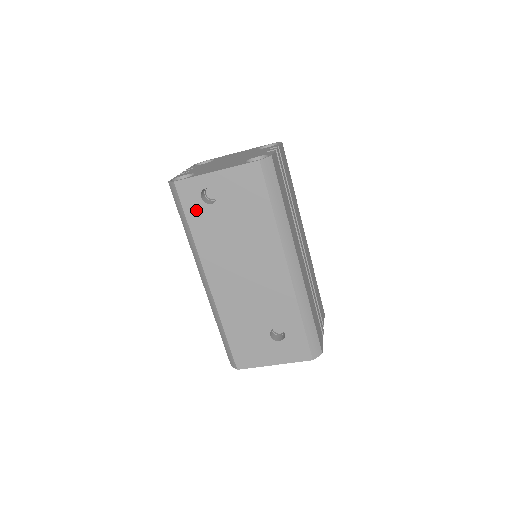
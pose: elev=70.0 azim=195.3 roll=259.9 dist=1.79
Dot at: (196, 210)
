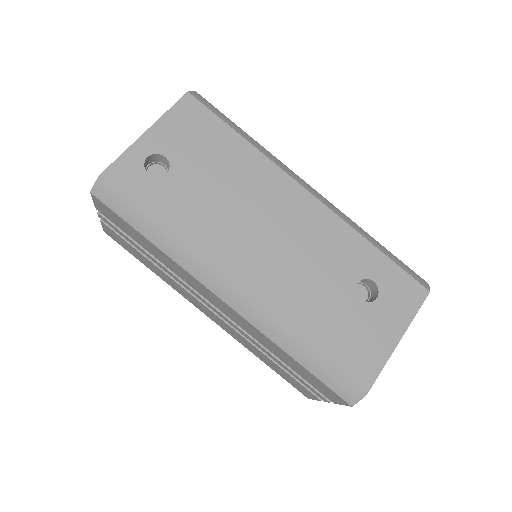
Dot at: (152, 194)
